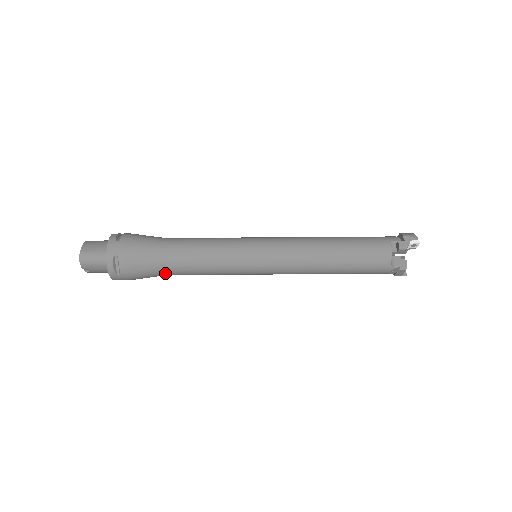
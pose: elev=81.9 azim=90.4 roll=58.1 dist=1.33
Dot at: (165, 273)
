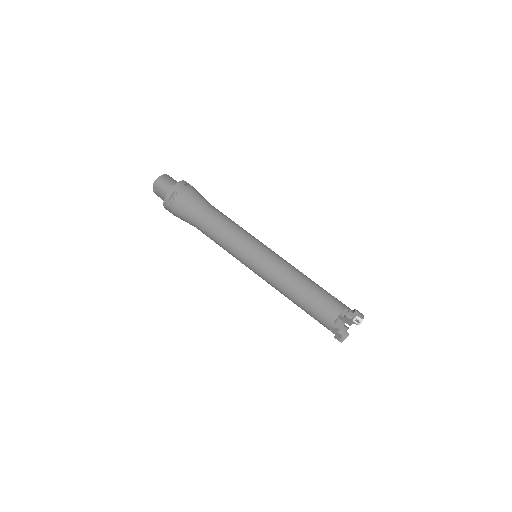
Dot at: (195, 224)
